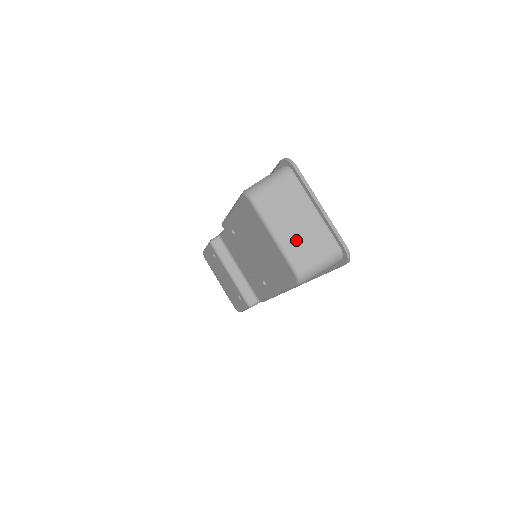
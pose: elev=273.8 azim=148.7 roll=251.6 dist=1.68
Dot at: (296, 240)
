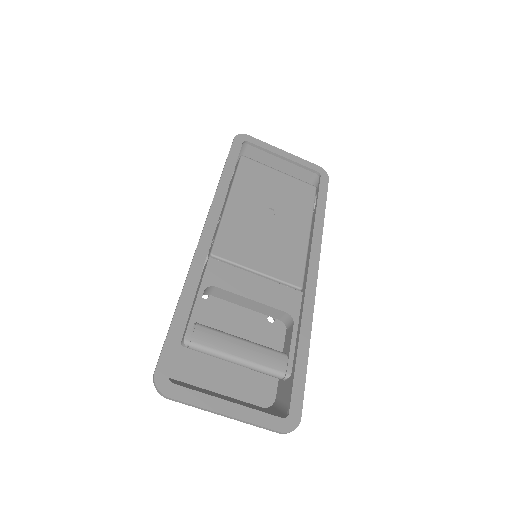
Dot at: occluded
